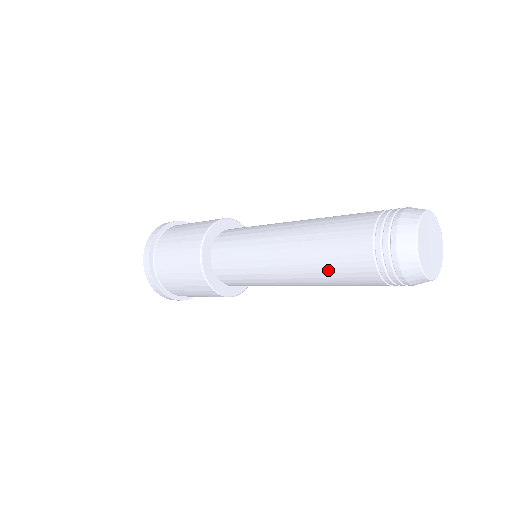
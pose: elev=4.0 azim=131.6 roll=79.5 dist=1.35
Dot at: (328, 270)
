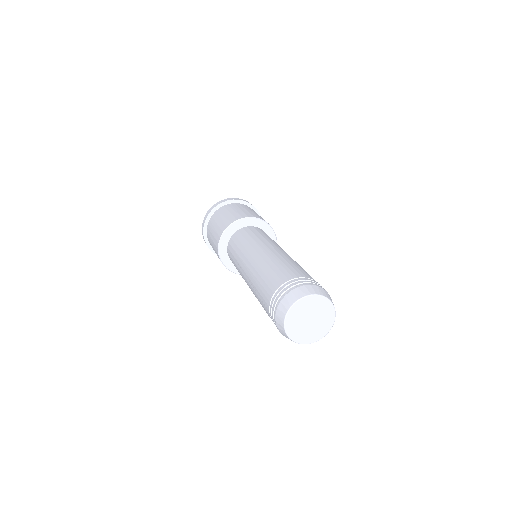
Dot at: occluded
